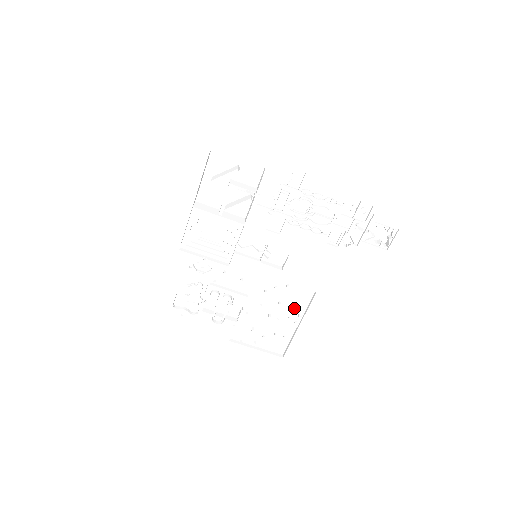
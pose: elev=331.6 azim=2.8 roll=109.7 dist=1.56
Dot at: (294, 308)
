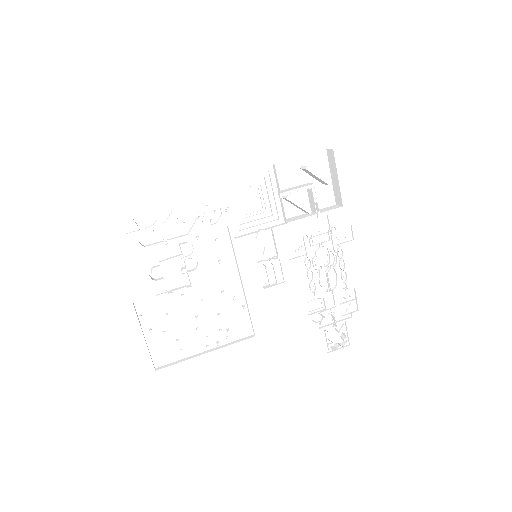
Dot at: (222, 332)
